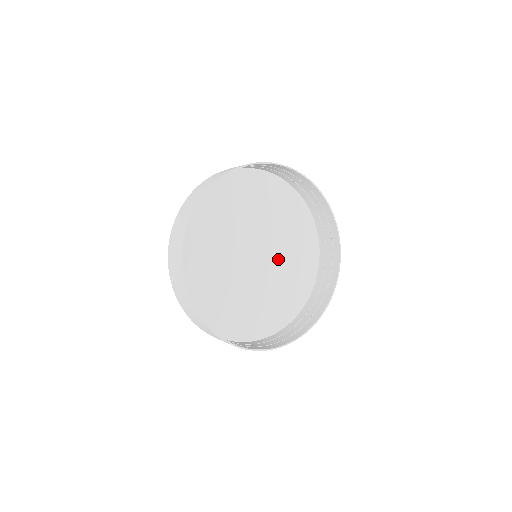
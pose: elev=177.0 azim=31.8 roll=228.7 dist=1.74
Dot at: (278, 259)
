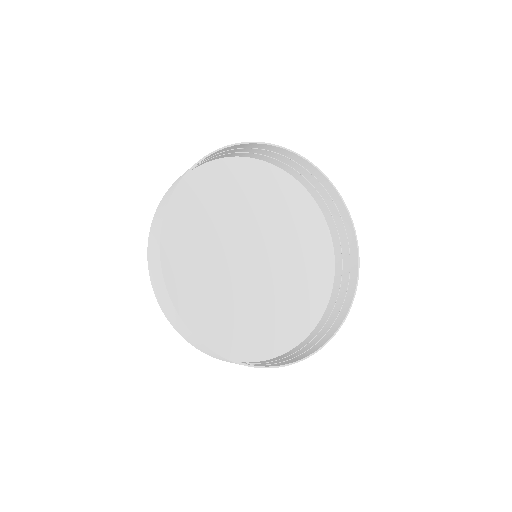
Dot at: (265, 292)
